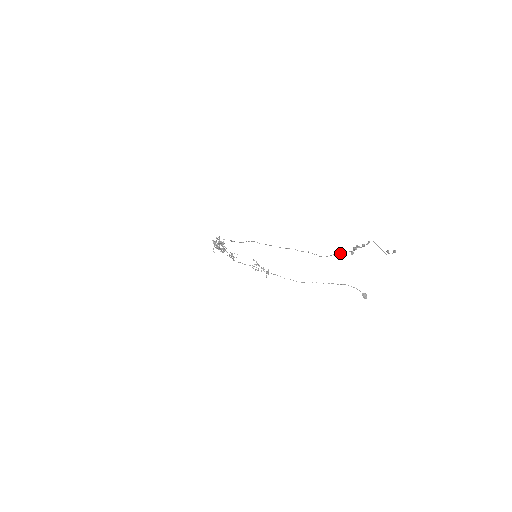
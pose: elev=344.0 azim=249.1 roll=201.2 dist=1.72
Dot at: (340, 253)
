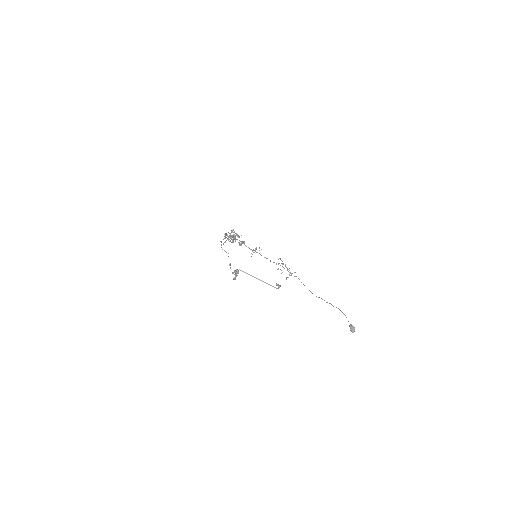
Dot at: occluded
